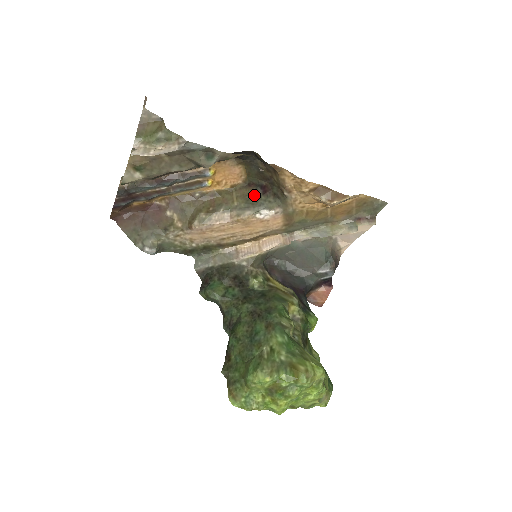
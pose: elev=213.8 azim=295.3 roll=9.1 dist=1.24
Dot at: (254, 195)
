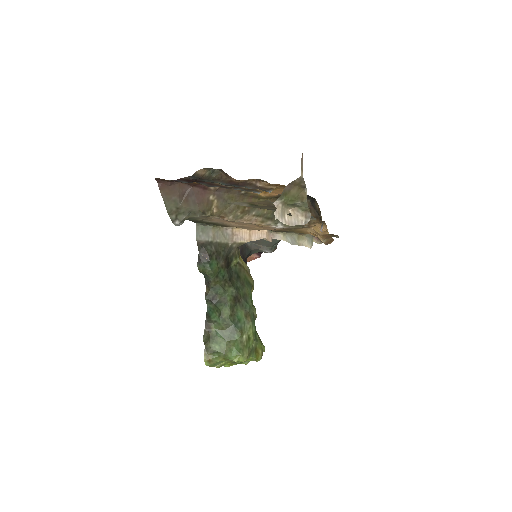
Dot at: occluded
